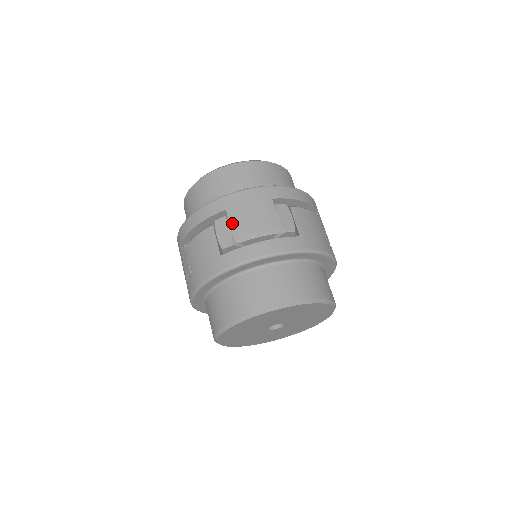
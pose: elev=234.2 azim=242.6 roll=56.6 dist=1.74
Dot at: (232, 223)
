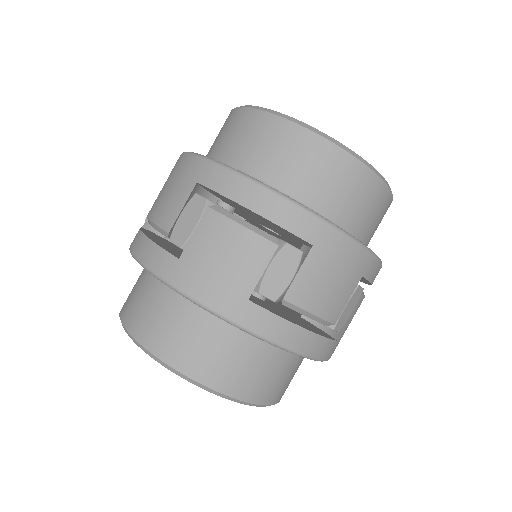
Dot at: (302, 273)
